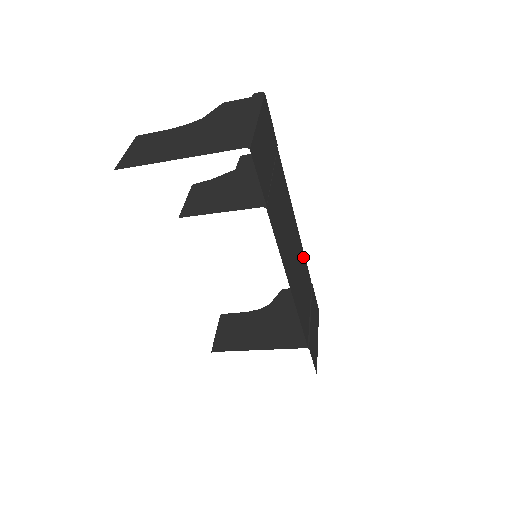
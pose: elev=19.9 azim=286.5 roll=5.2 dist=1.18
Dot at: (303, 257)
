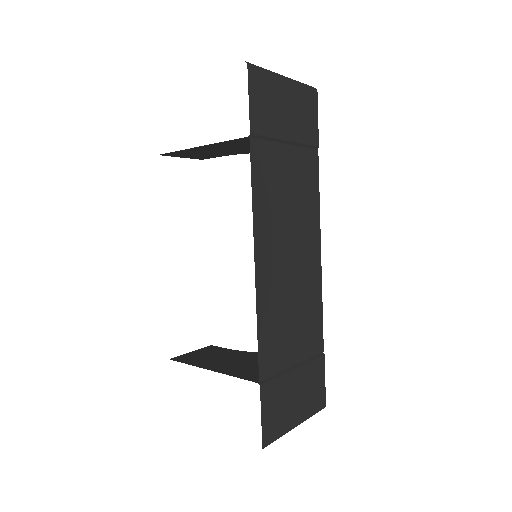
Dot at: (317, 299)
